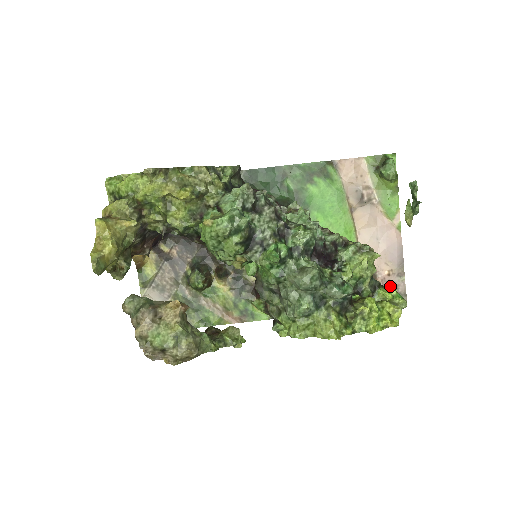
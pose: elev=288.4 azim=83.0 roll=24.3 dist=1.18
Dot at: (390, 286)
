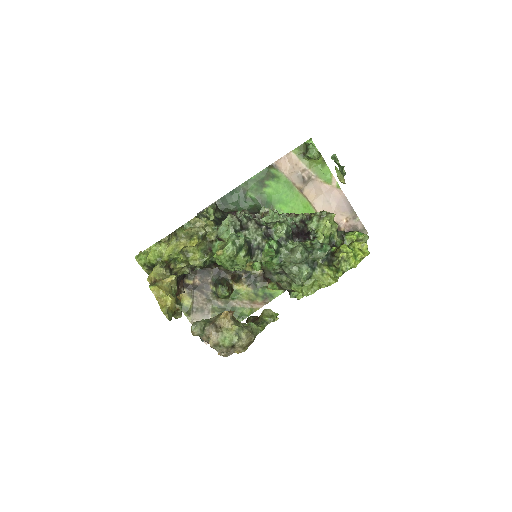
Dot at: (352, 228)
